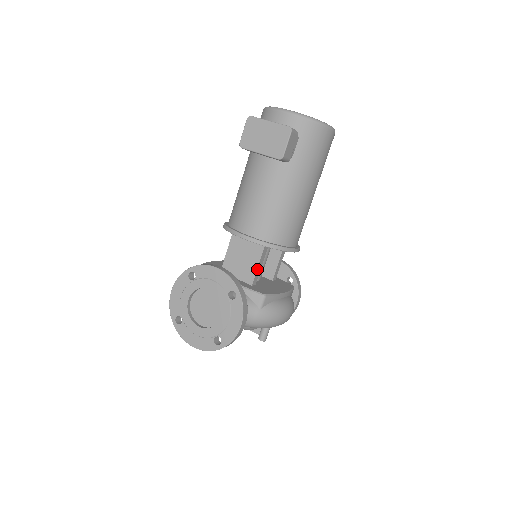
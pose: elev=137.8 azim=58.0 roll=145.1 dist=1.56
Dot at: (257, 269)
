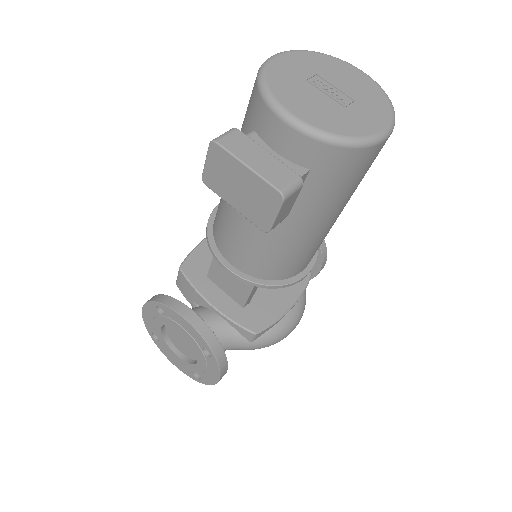
Dot at: (249, 296)
